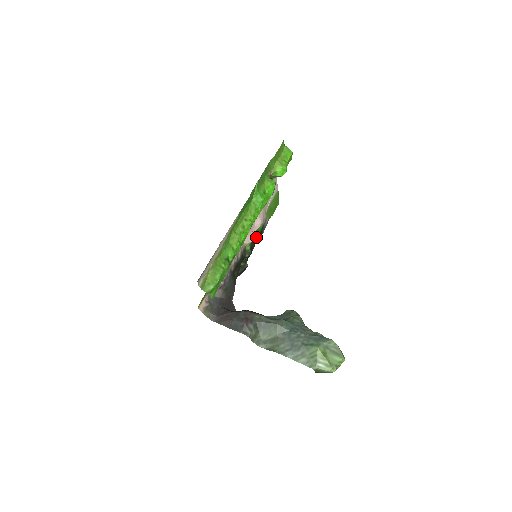
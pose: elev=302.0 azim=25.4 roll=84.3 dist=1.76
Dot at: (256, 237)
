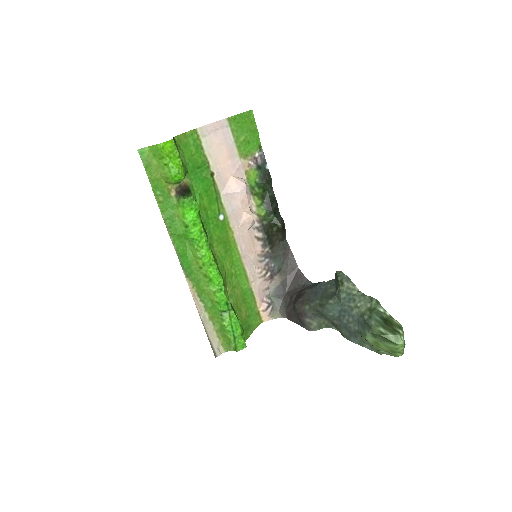
Dot at: (262, 188)
